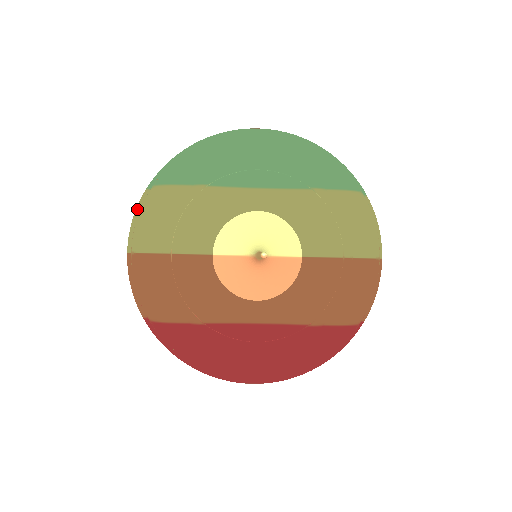
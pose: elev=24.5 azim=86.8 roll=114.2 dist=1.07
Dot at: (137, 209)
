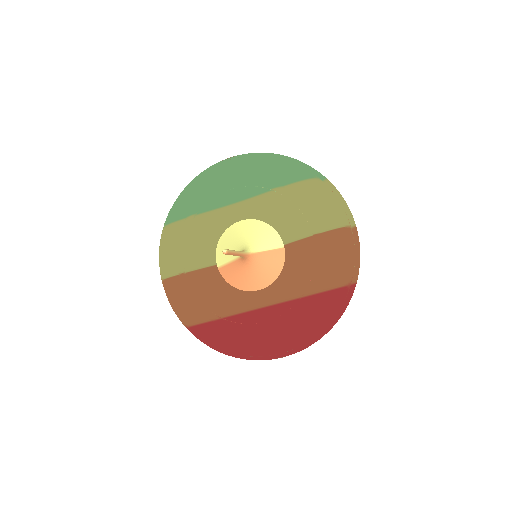
Dot at: occluded
